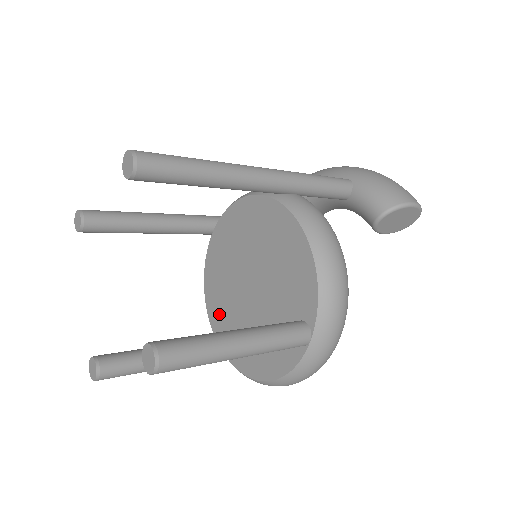
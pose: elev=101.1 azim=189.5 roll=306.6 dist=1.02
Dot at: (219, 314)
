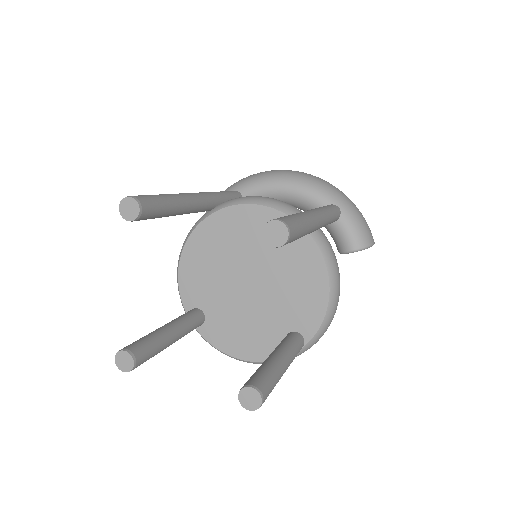
Dot at: (196, 288)
